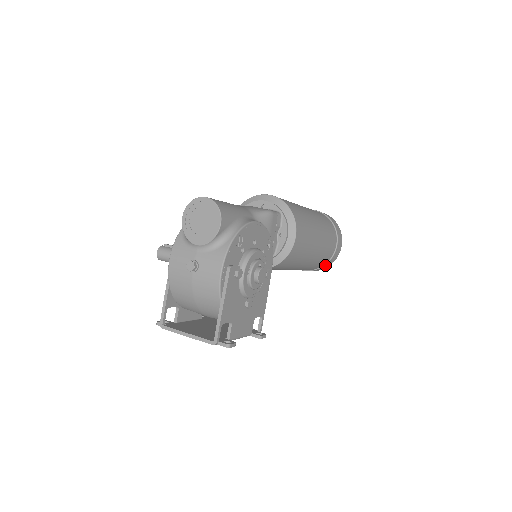
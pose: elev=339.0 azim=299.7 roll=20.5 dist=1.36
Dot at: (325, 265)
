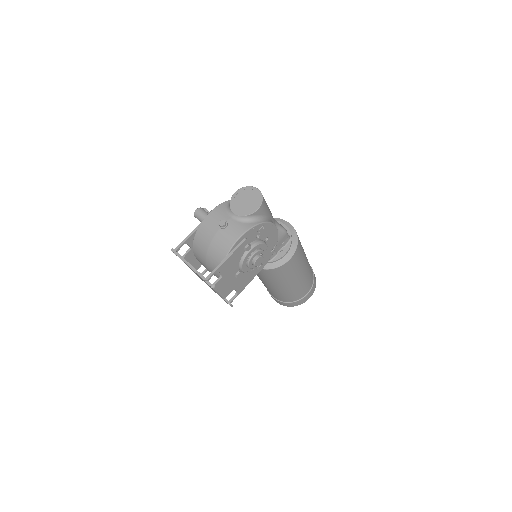
Dot at: (291, 303)
